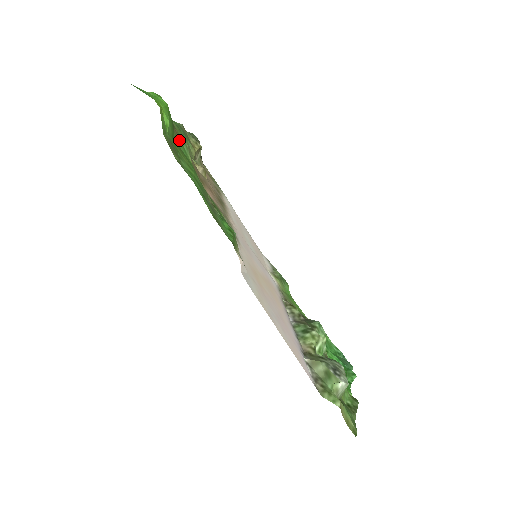
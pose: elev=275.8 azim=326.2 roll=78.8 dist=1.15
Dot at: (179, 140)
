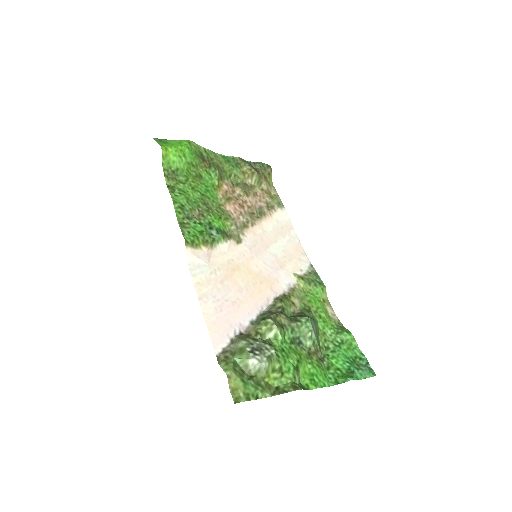
Dot at: (206, 170)
